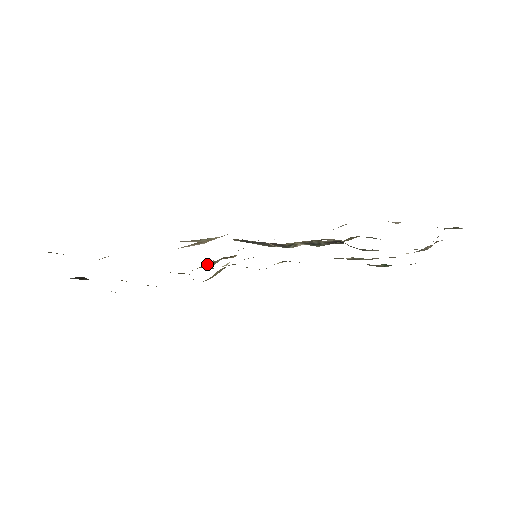
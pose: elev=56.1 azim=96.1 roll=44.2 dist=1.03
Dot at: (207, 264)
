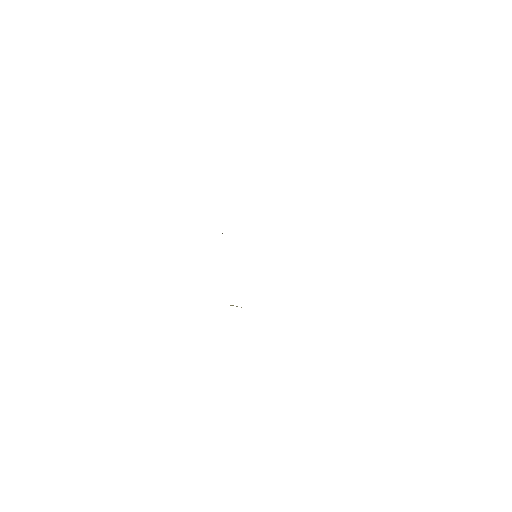
Dot at: occluded
